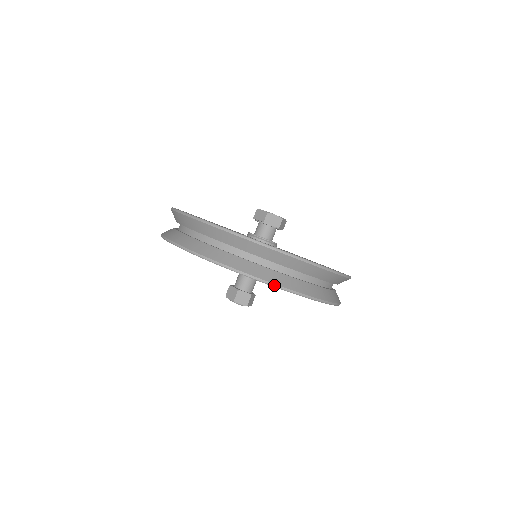
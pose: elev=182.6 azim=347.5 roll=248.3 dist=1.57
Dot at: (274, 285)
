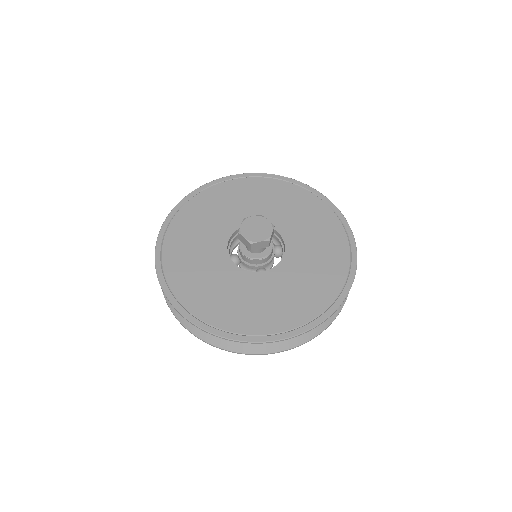
Dot at: (182, 324)
